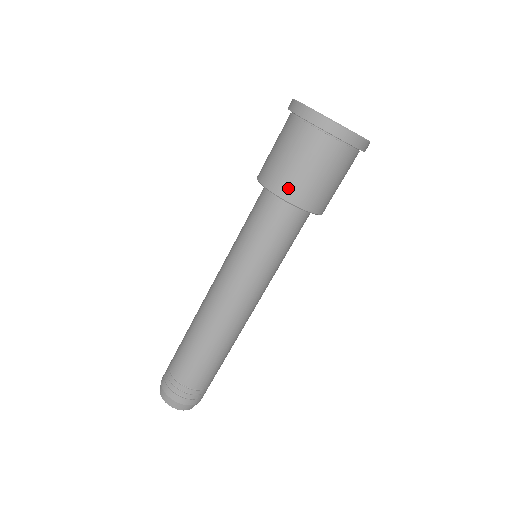
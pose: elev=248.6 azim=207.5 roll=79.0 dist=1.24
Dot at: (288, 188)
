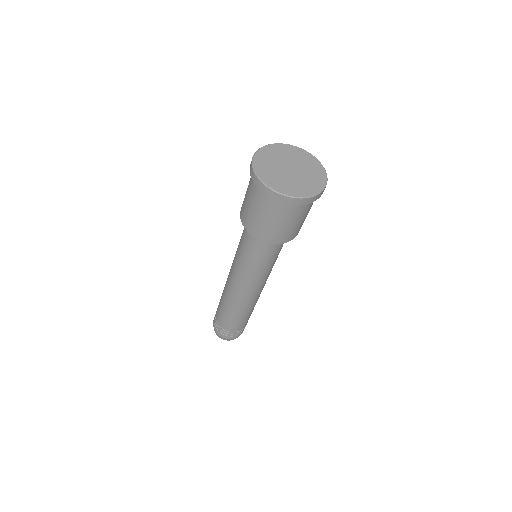
Dot at: (246, 221)
